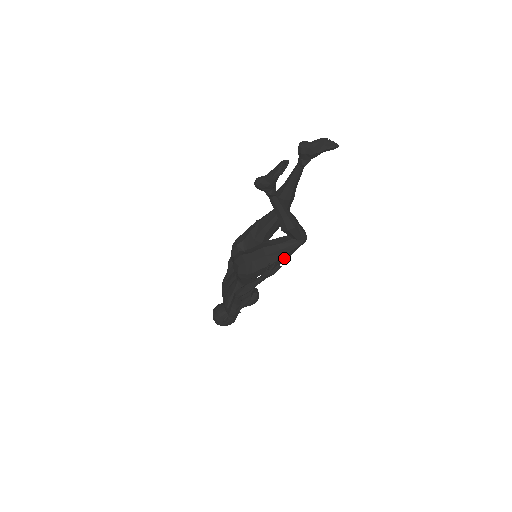
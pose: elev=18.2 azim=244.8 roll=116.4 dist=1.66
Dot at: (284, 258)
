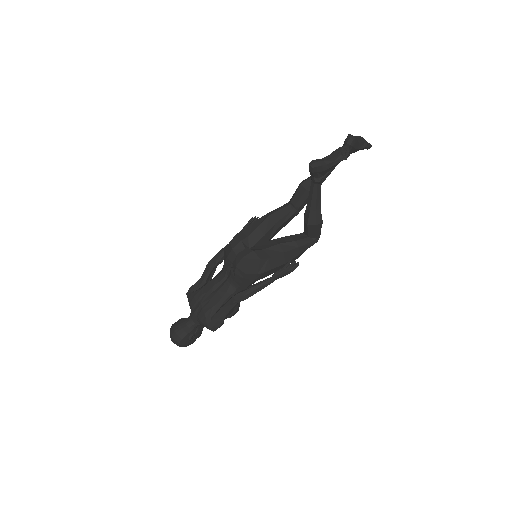
Dot at: (296, 258)
